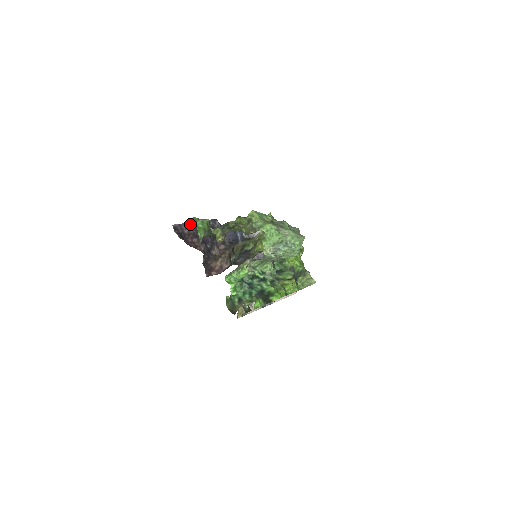
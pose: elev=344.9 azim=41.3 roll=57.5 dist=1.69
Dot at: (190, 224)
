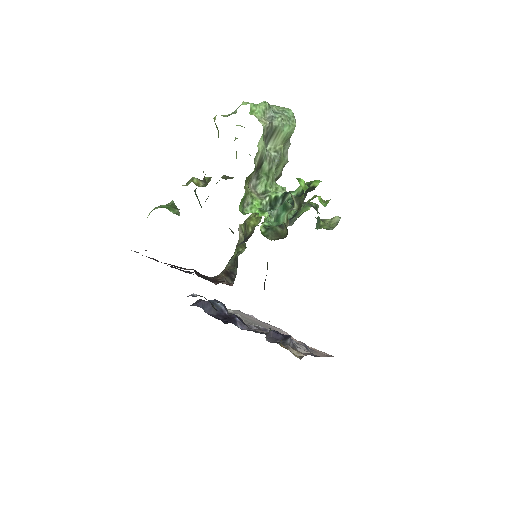
Dot at: occluded
